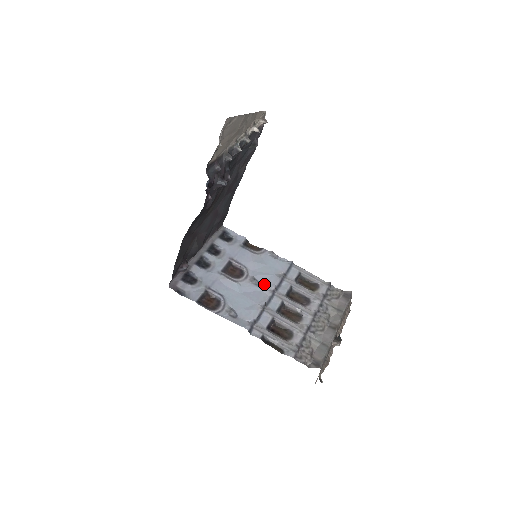
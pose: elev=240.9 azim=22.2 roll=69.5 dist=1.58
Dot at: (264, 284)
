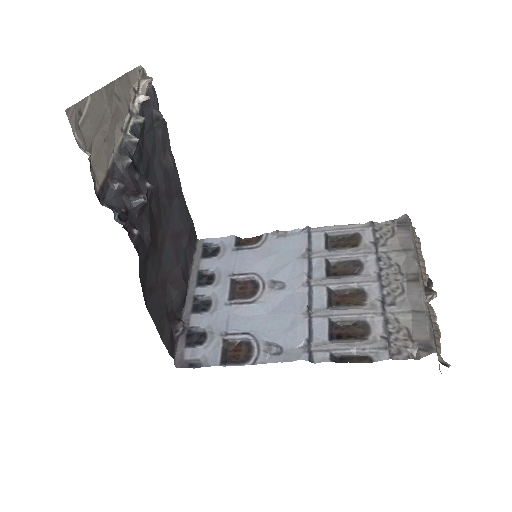
Dot at: (290, 281)
